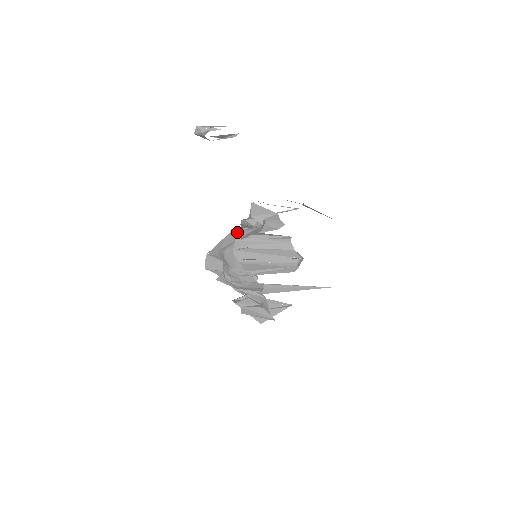
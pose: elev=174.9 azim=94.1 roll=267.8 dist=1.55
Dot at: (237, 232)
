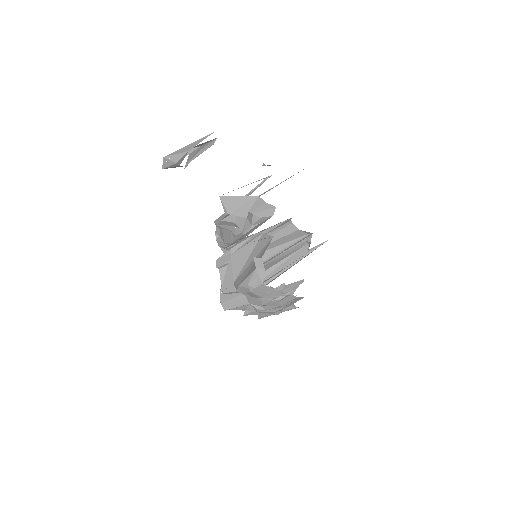
Dot at: (240, 249)
